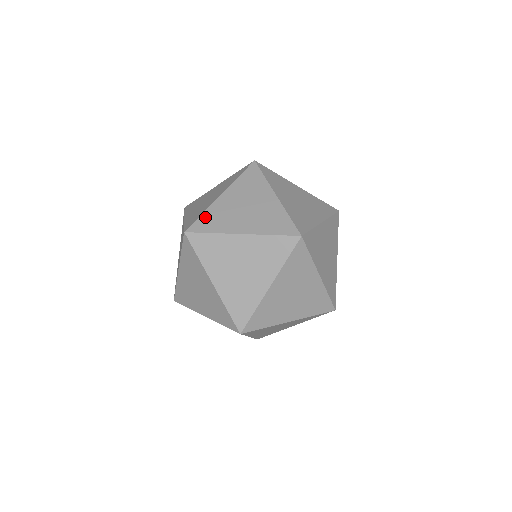
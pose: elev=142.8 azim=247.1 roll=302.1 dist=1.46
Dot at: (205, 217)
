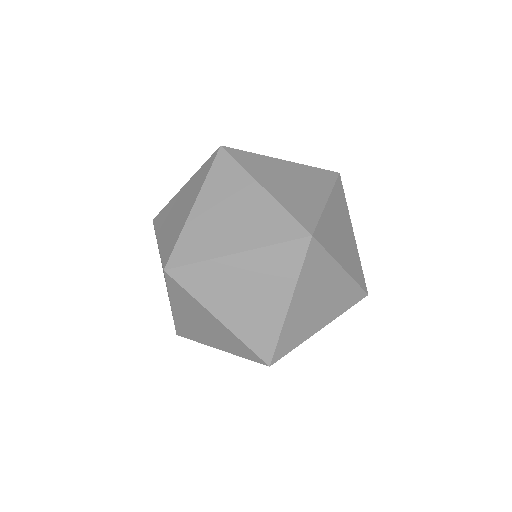
Dot at: (183, 242)
